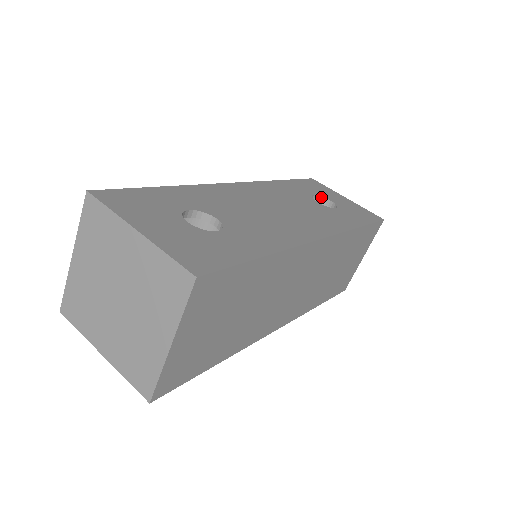
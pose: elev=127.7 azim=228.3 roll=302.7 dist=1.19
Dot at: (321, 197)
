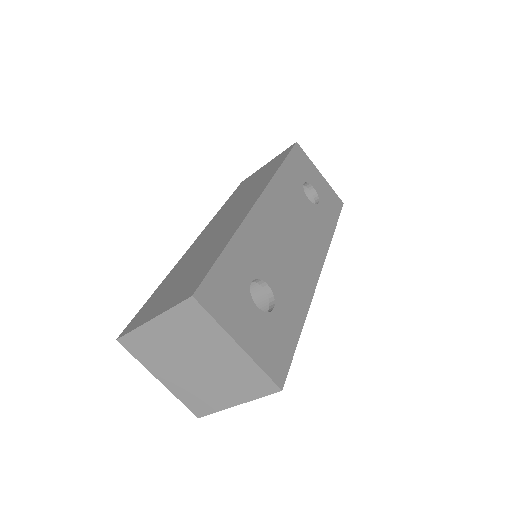
Dot at: (307, 183)
